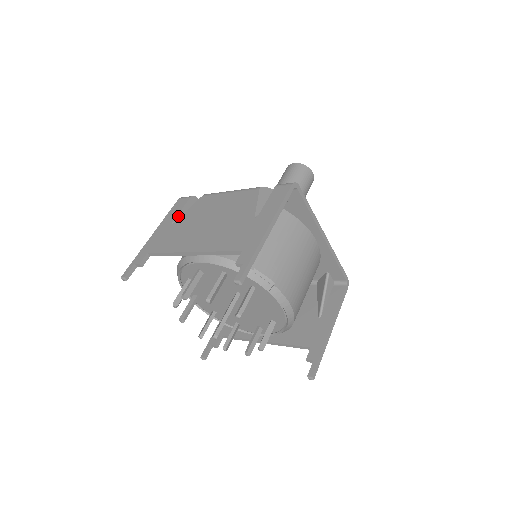
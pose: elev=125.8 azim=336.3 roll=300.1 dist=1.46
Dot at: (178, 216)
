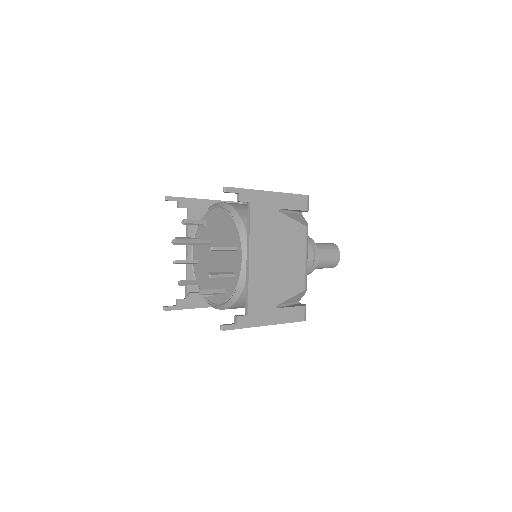
Dot at: occluded
